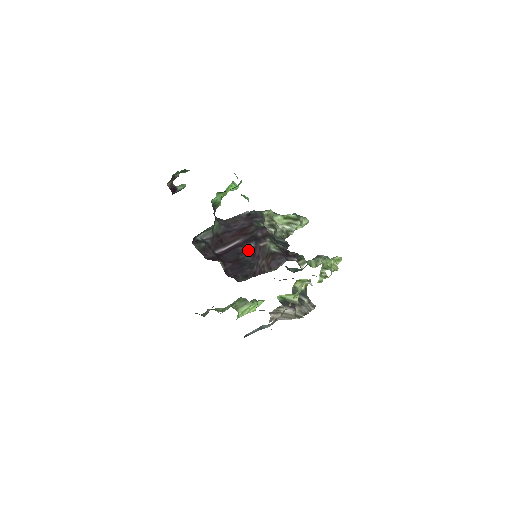
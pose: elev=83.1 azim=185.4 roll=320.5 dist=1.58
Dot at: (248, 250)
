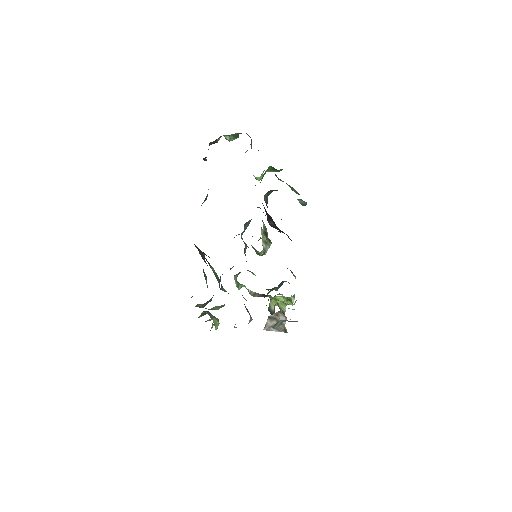
Dot at: occluded
